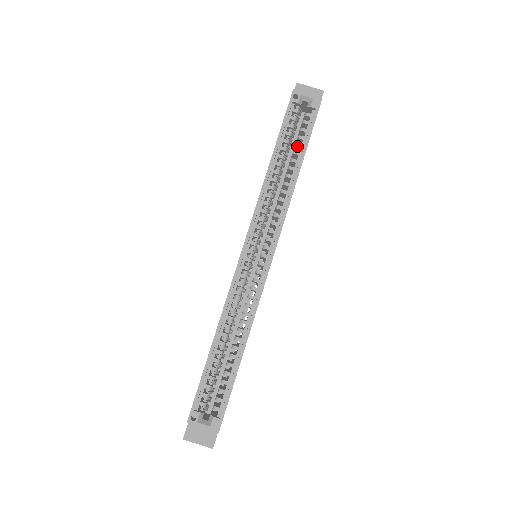
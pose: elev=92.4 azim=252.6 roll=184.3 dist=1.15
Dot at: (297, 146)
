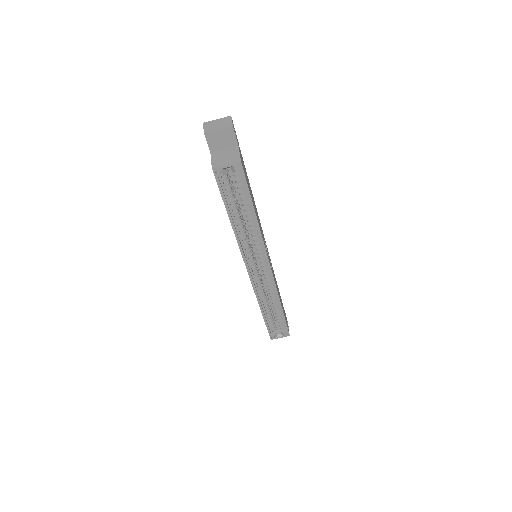
Dot at: (243, 201)
